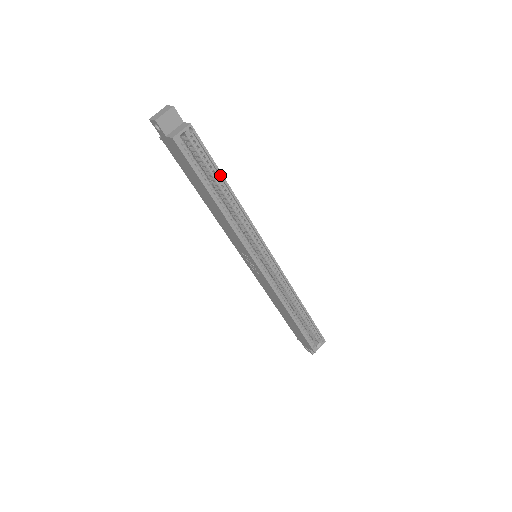
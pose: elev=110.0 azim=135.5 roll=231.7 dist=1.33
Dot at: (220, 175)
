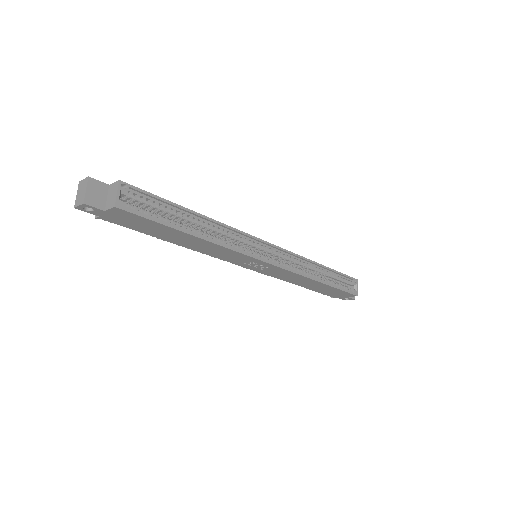
Dot at: (179, 208)
